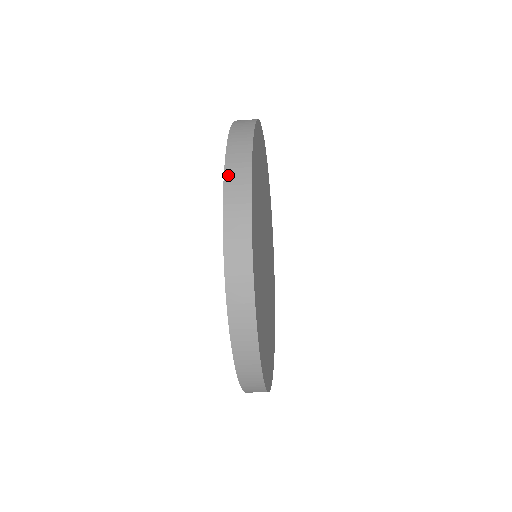
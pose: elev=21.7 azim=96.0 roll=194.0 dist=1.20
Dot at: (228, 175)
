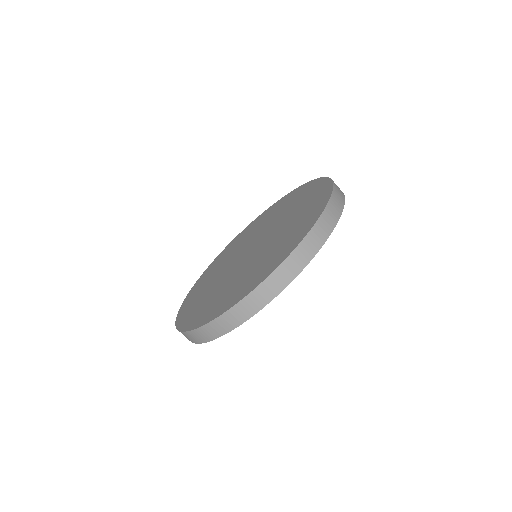
Dot at: occluded
